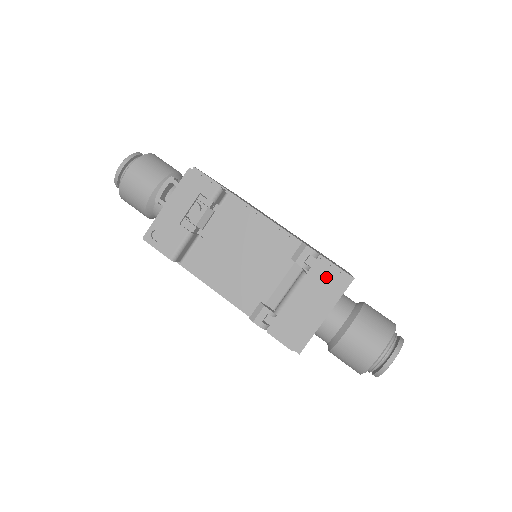
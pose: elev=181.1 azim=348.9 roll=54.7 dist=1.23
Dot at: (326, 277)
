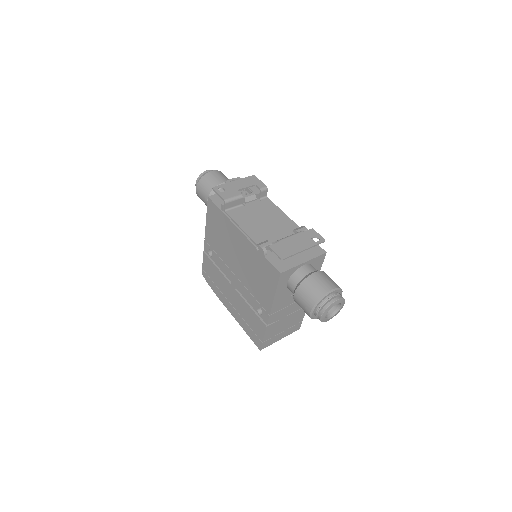
Dot at: (314, 236)
